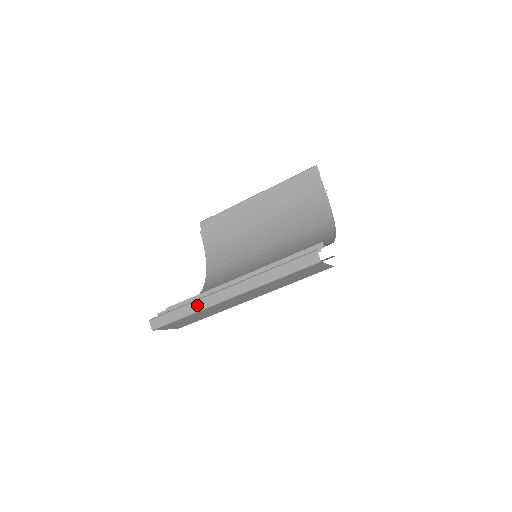
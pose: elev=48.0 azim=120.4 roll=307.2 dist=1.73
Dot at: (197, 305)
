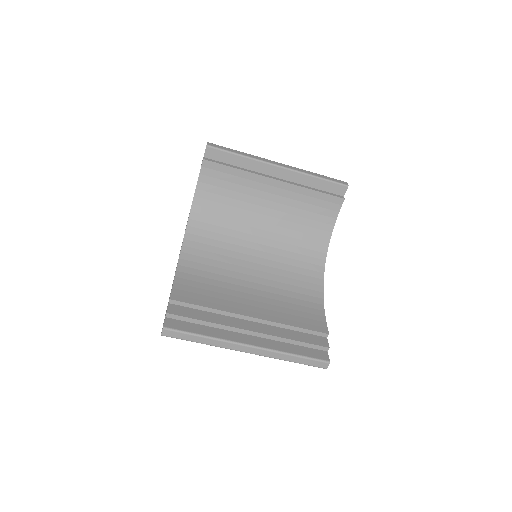
Dot at: (216, 343)
